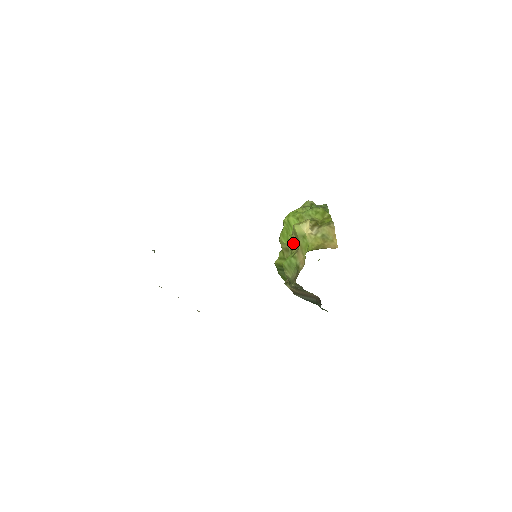
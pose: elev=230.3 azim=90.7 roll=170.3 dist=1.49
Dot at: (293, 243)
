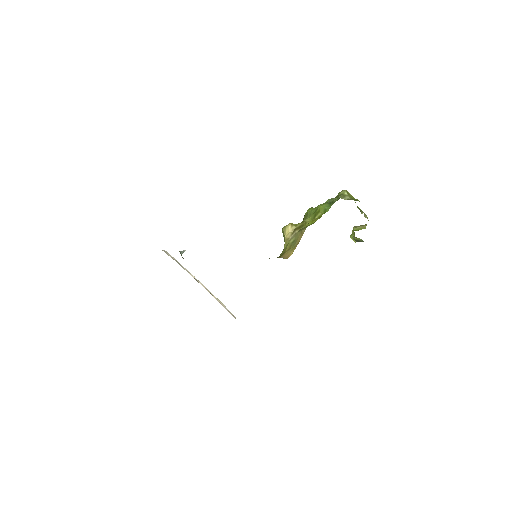
Dot at: occluded
